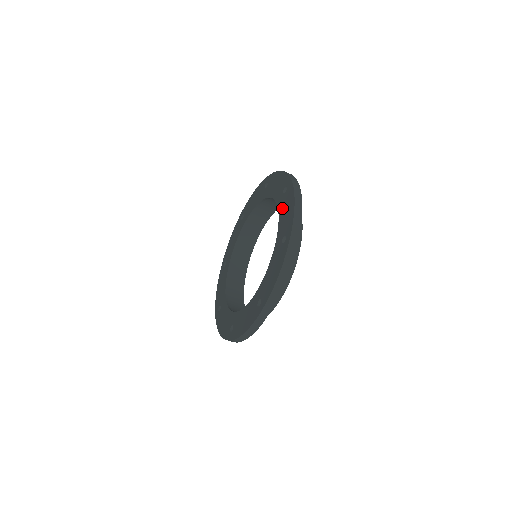
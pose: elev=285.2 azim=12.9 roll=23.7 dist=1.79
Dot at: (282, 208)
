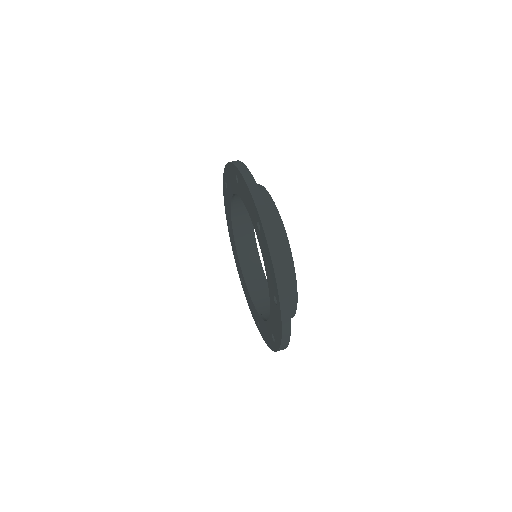
Dot at: (243, 197)
